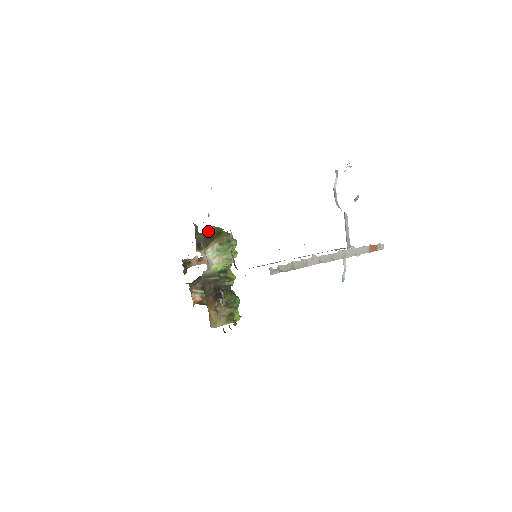
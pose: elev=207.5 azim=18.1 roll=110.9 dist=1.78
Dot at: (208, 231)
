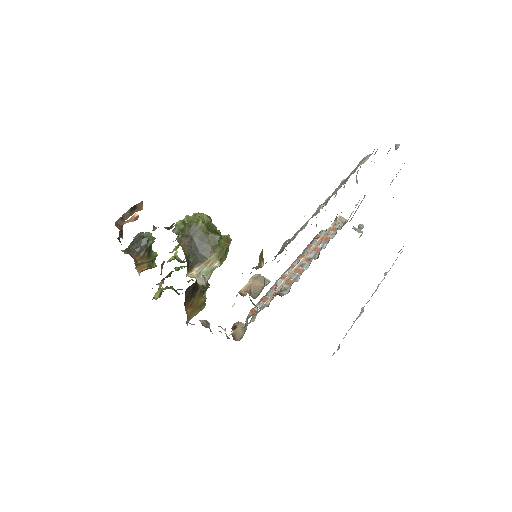
Dot at: (193, 233)
